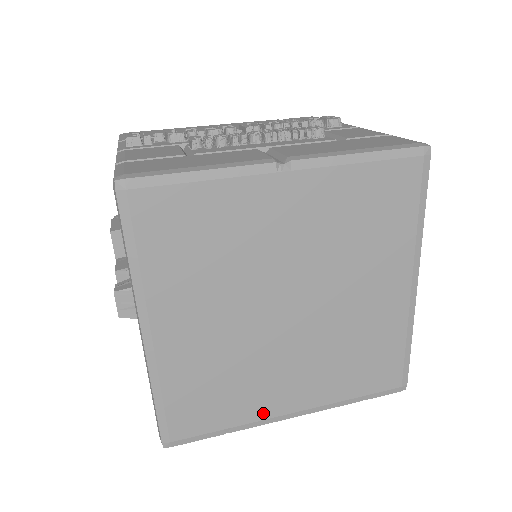
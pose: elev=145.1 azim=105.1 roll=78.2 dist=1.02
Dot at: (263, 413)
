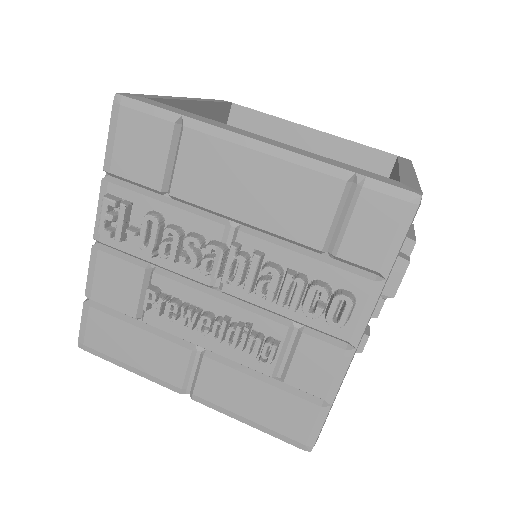
Dot at: occluded
